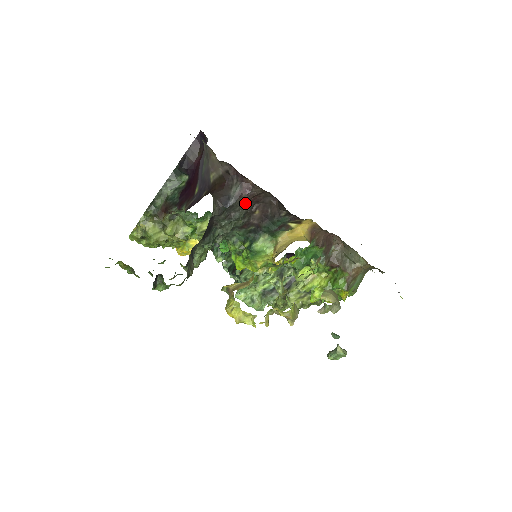
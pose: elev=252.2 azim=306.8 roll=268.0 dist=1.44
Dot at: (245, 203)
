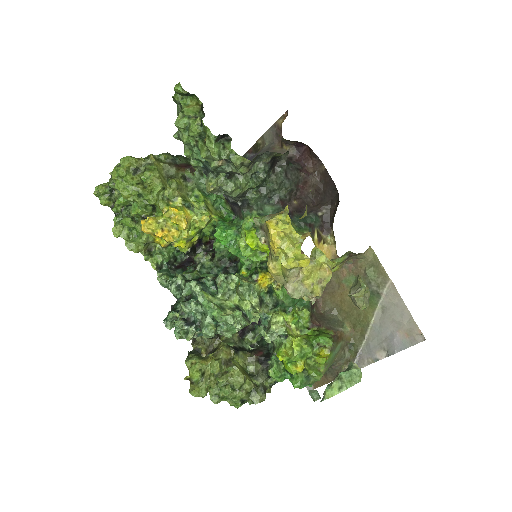
Dot at: (298, 182)
